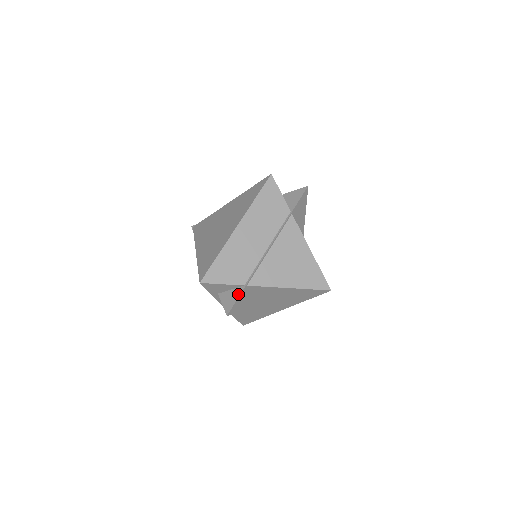
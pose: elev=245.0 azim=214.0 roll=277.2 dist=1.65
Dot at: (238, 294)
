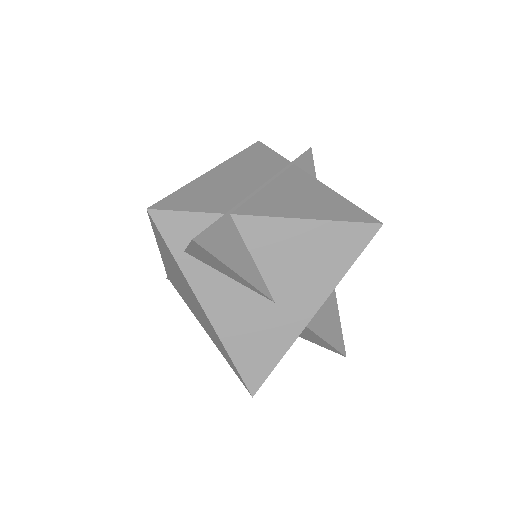
Dot at: (214, 222)
